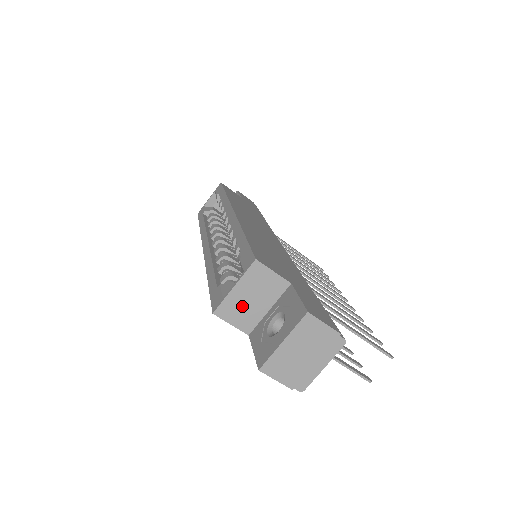
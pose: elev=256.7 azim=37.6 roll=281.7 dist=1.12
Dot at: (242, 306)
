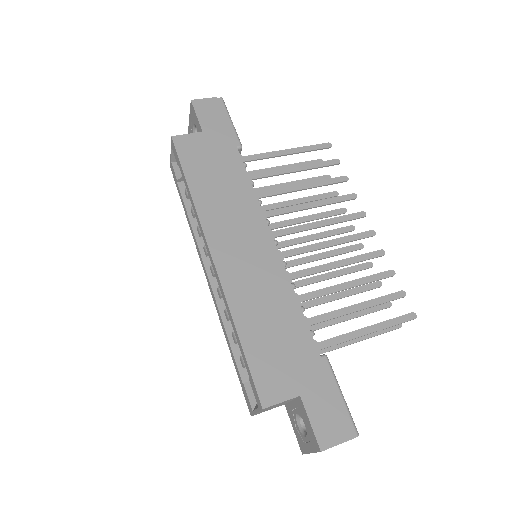
Dot at: occluded
